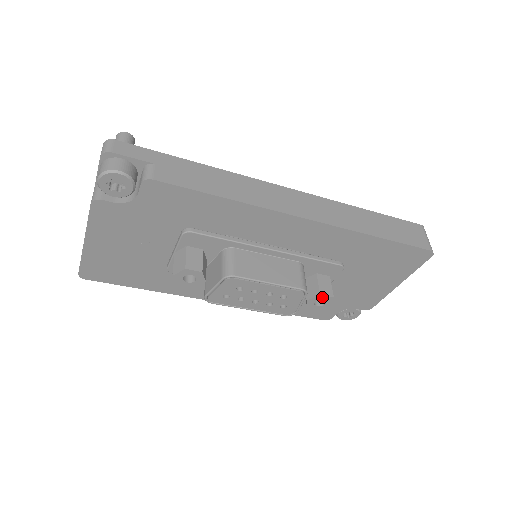
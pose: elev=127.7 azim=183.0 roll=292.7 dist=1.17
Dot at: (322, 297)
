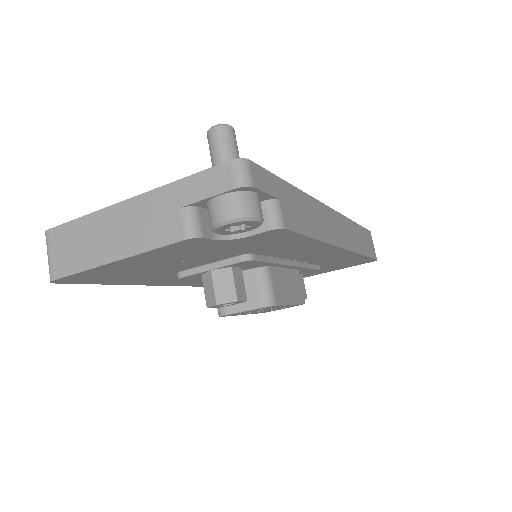
Dot at: occluded
